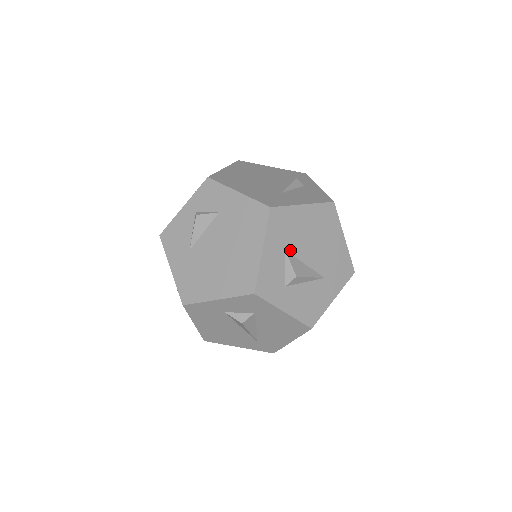
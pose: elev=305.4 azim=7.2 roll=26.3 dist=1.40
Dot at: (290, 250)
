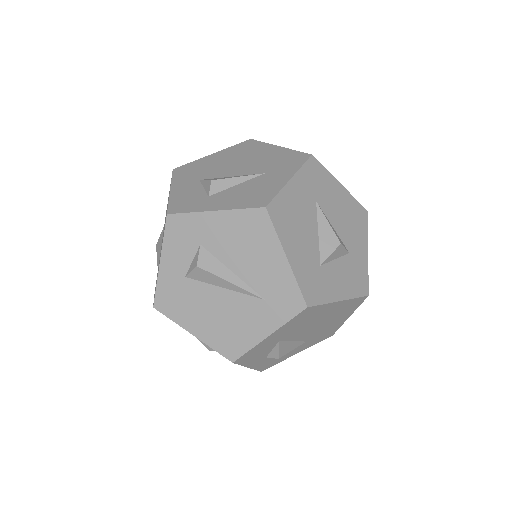
Dot at: (206, 178)
